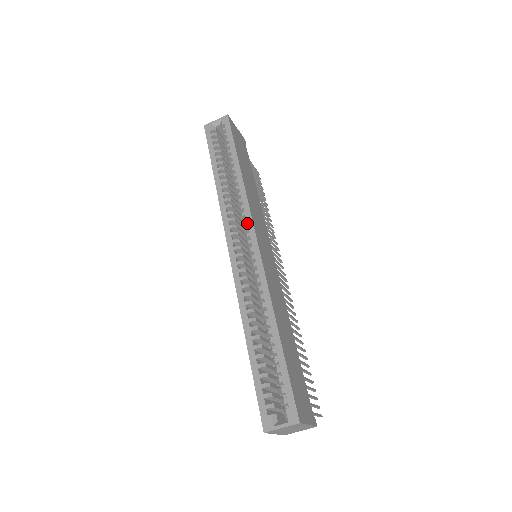
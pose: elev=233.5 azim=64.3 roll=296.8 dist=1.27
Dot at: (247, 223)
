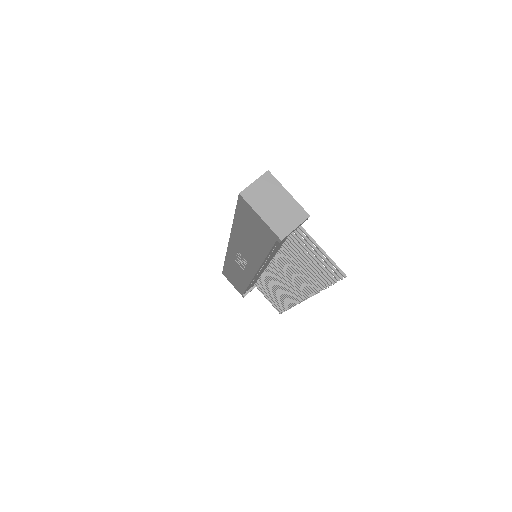
Dot at: occluded
